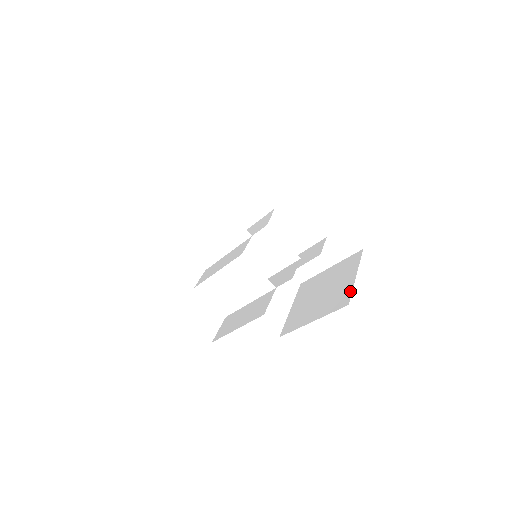
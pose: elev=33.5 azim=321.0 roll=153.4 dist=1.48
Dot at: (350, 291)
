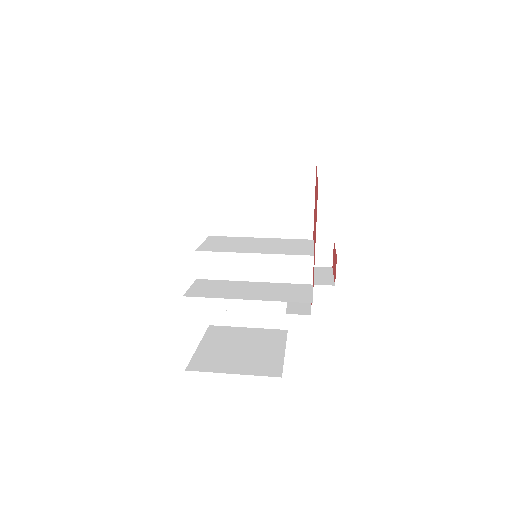
Dot at: (311, 232)
